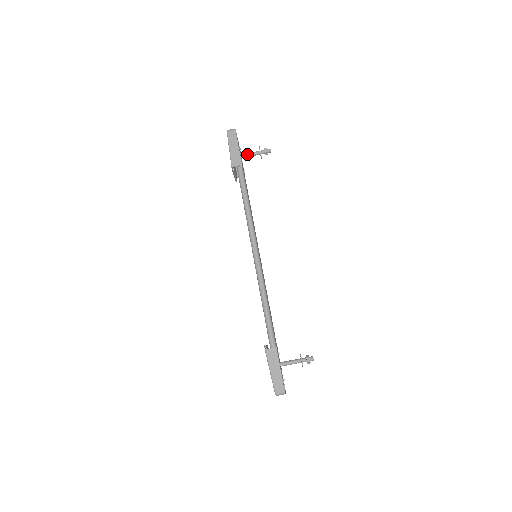
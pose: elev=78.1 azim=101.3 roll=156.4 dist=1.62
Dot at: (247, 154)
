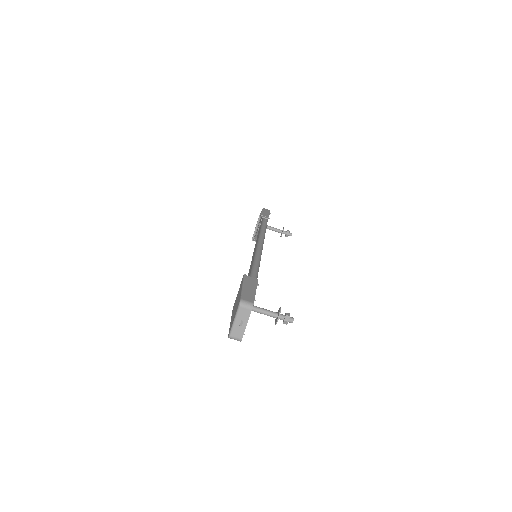
Dot at: (272, 227)
